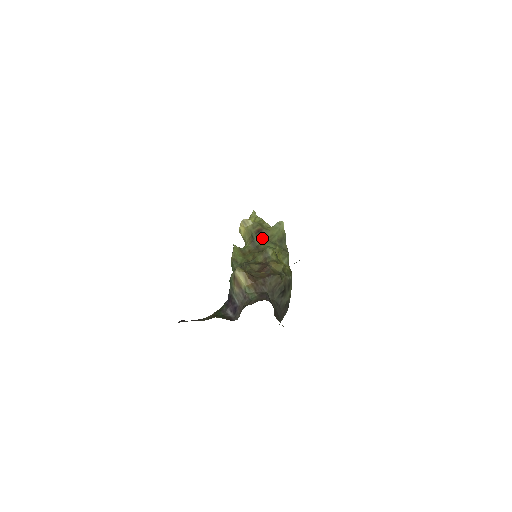
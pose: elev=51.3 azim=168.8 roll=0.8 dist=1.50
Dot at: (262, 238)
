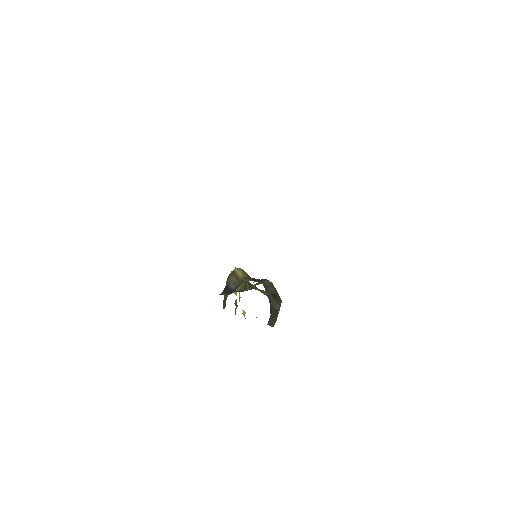
Dot at: occluded
